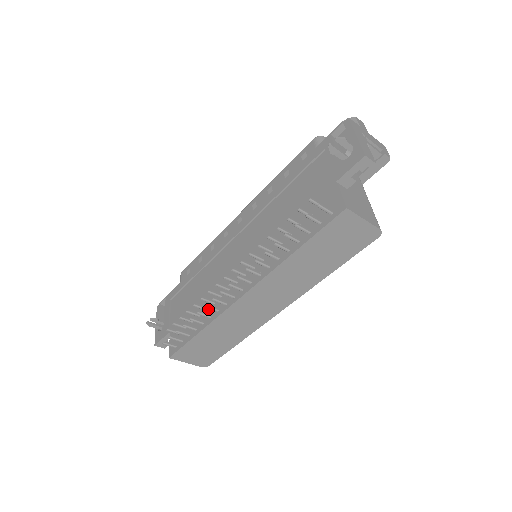
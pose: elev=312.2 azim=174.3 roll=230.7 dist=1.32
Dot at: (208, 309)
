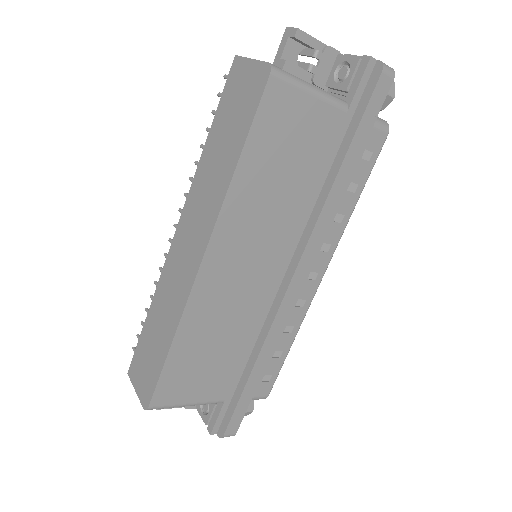
Dot at: occluded
